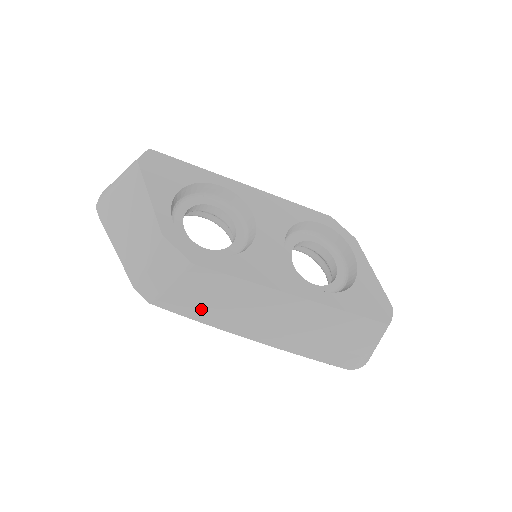
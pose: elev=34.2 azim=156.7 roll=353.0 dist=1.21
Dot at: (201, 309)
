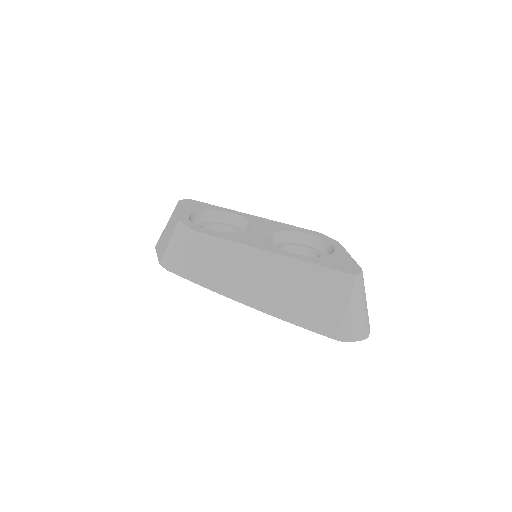
Dot at: (202, 272)
